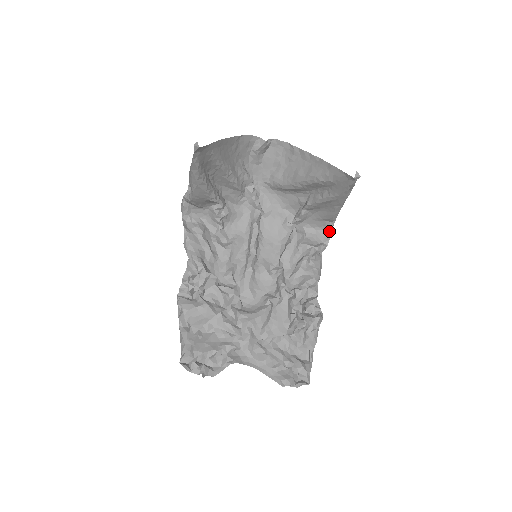
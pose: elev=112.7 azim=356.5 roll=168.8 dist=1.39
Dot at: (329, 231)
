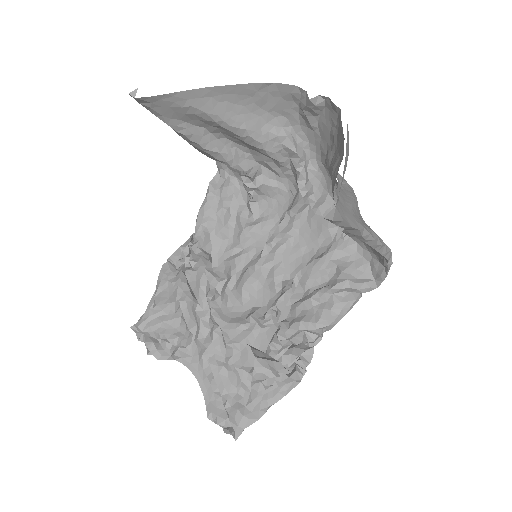
Dot at: (385, 268)
